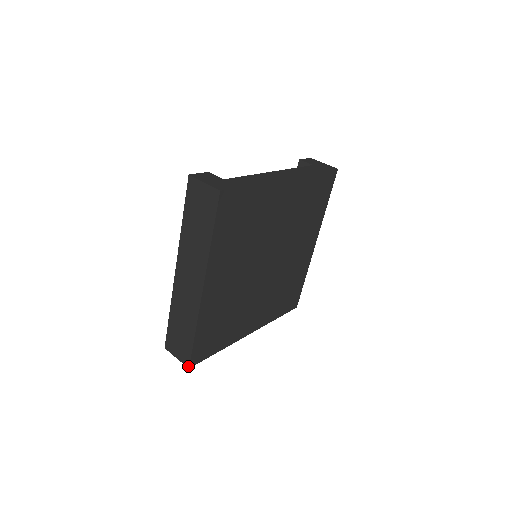
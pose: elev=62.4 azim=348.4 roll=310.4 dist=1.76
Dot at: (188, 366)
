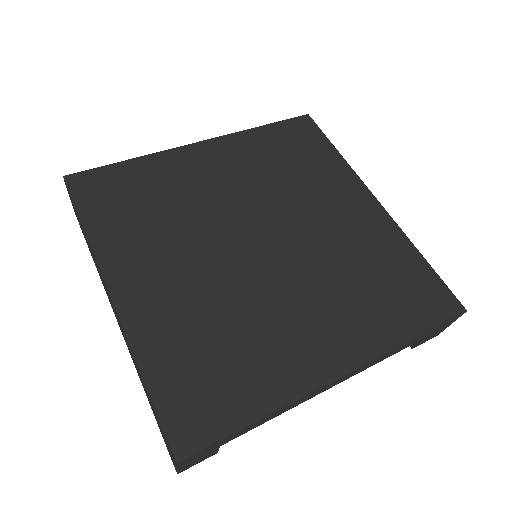
Dot at: (174, 459)
